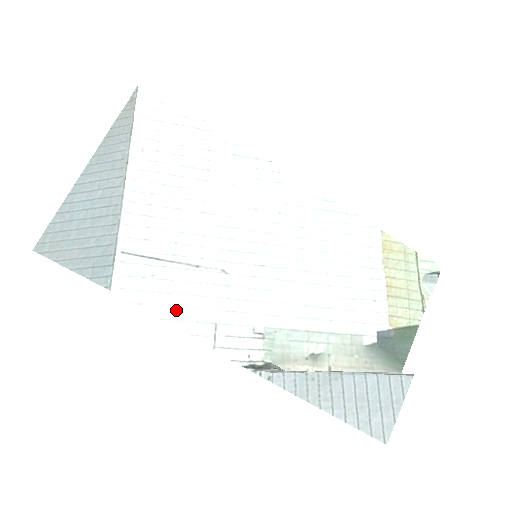
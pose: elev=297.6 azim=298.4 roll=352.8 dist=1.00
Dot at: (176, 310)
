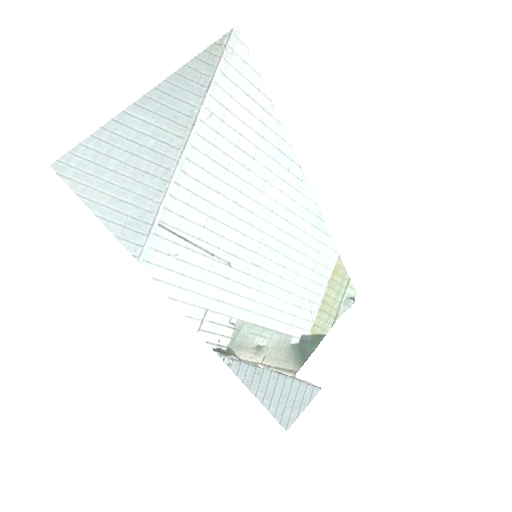
Dot at: (183, 292)
